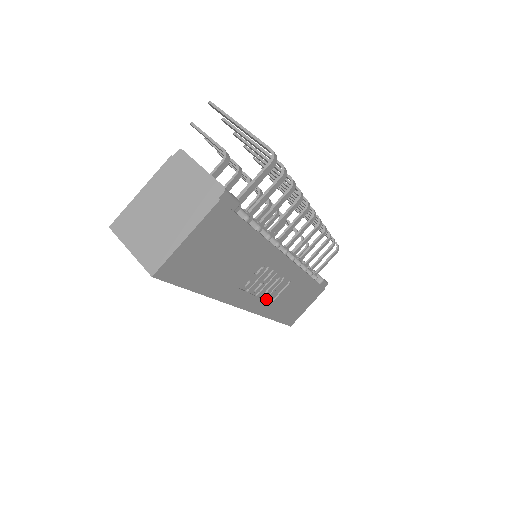
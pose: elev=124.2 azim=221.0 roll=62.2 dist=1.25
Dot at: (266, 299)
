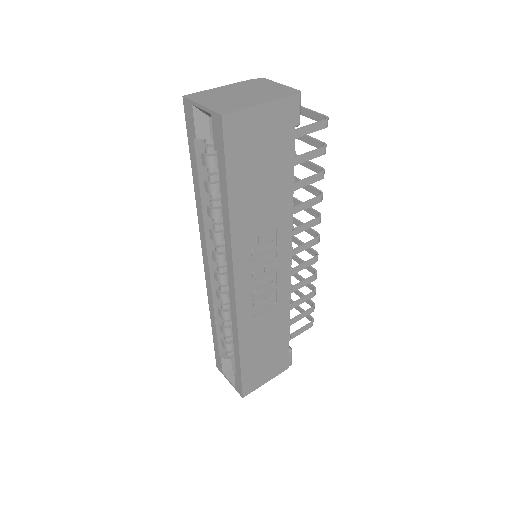
Dot at: (251, 305)
